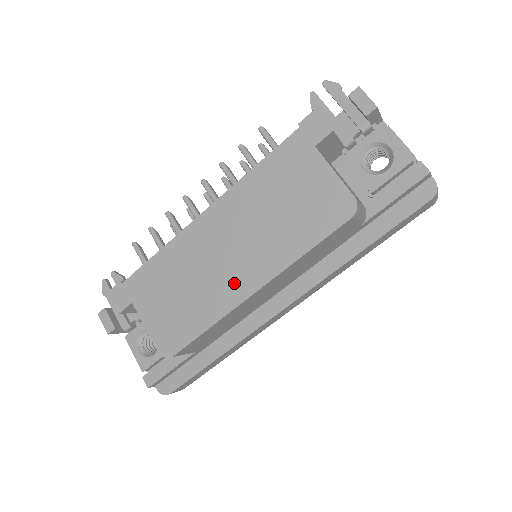
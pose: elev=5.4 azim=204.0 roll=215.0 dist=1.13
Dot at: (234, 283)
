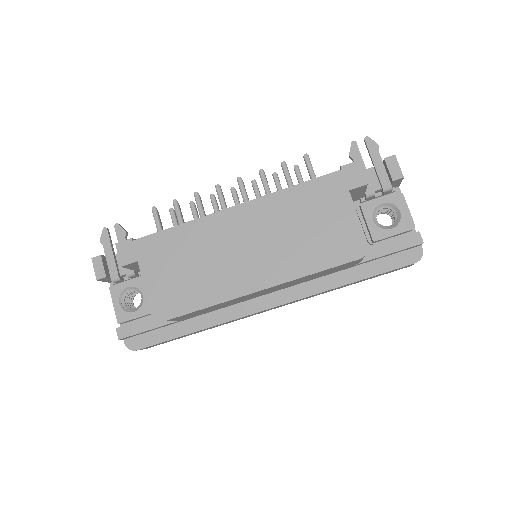
Dot at: (243, 277)
